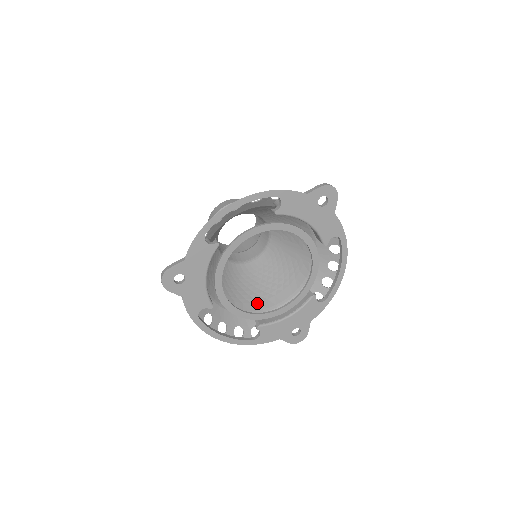
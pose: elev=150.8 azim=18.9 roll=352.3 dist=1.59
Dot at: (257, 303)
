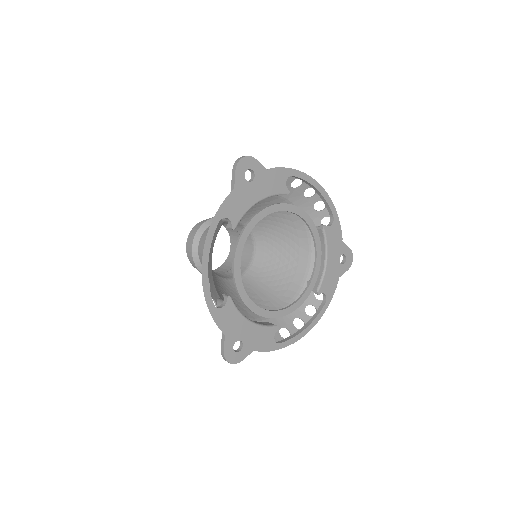
Dot at: occluded
